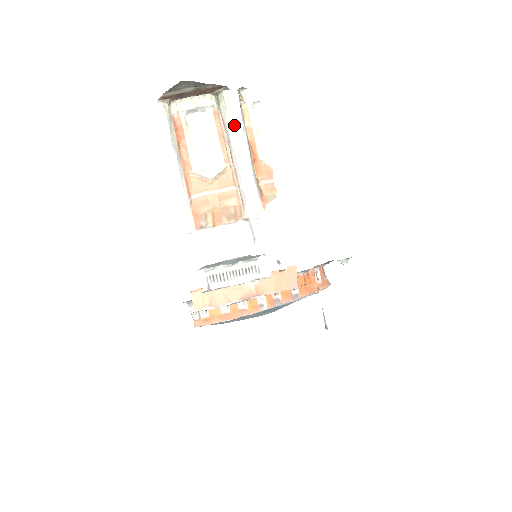
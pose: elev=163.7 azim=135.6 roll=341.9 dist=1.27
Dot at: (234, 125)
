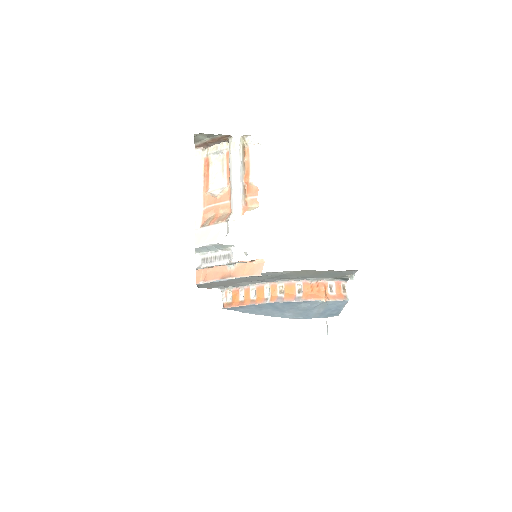
Dot at: (232, 159)
